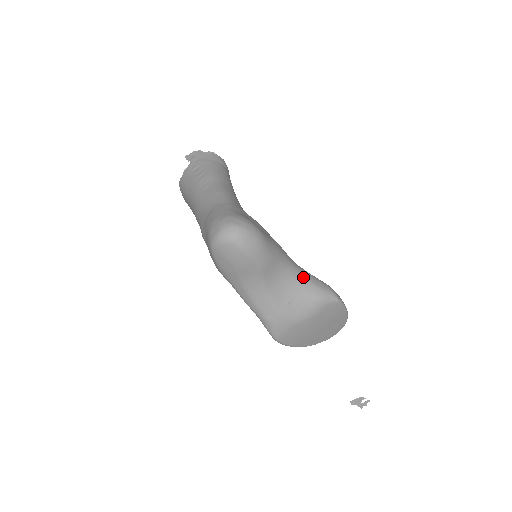
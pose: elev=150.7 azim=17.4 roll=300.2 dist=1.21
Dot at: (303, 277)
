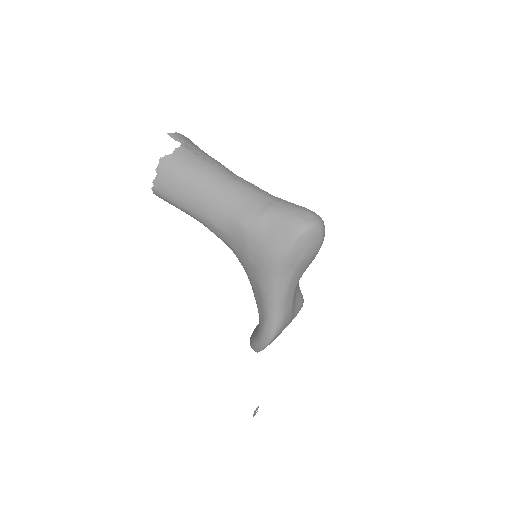
Dot at: occluded
